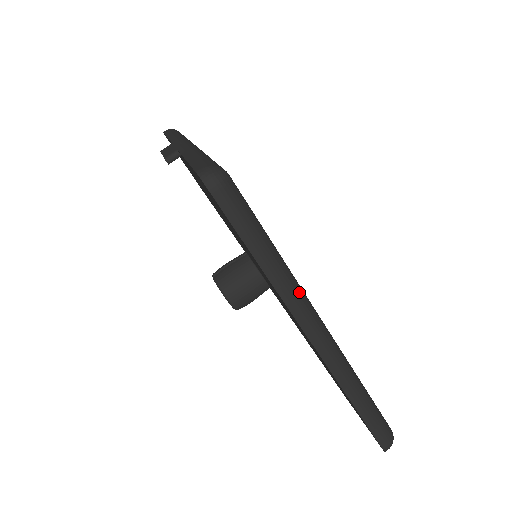
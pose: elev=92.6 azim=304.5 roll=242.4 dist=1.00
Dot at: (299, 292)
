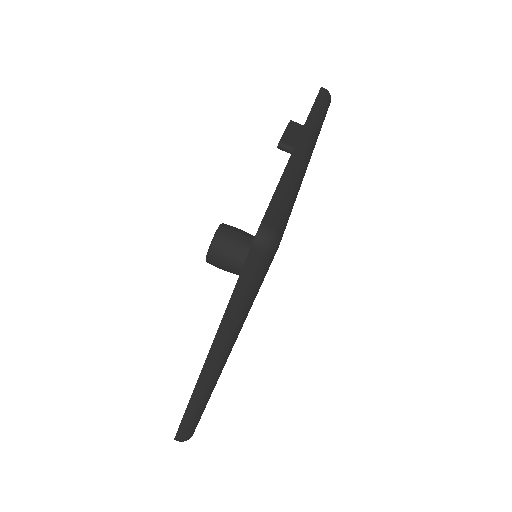
Dot at: (232, 339)
